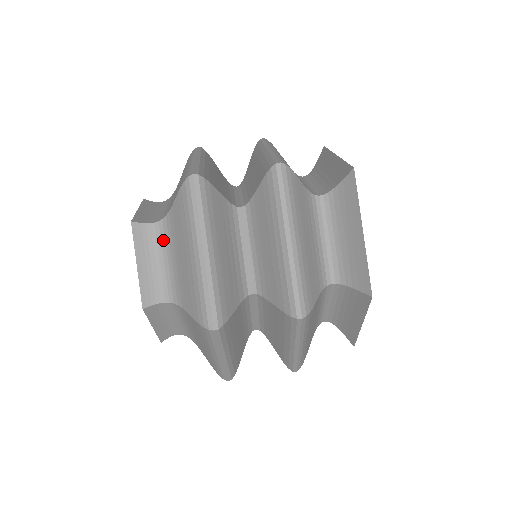
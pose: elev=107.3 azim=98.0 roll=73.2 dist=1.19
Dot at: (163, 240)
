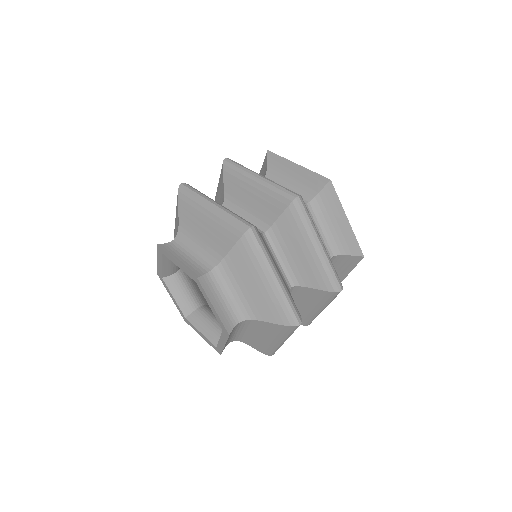
Dot at: (185, 243)
